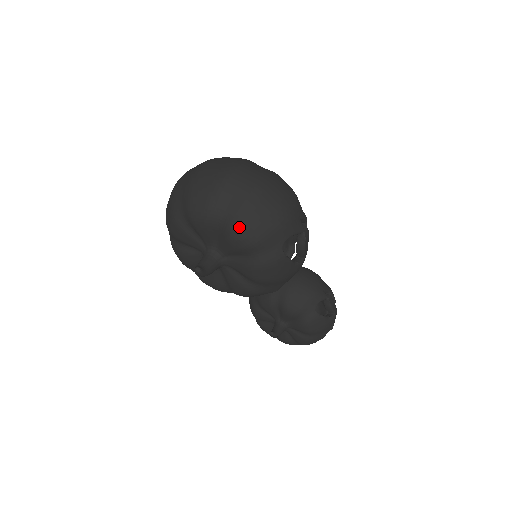
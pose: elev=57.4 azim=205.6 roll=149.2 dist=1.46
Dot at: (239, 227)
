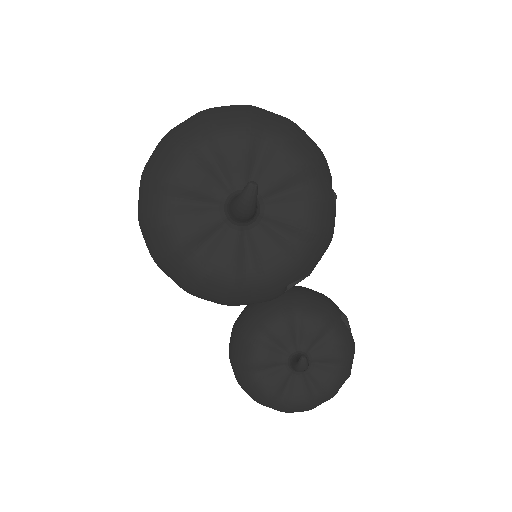
Dot at: (291, 142)
